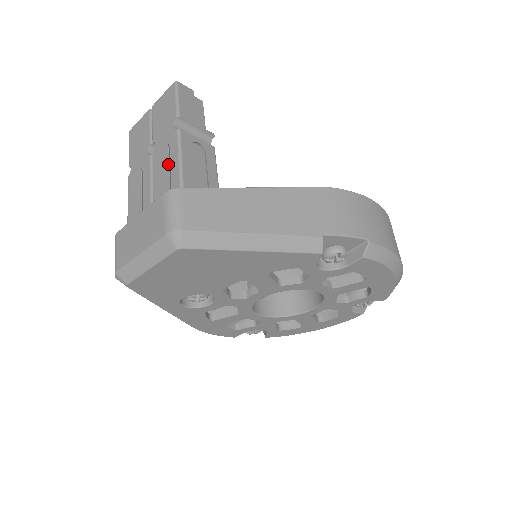
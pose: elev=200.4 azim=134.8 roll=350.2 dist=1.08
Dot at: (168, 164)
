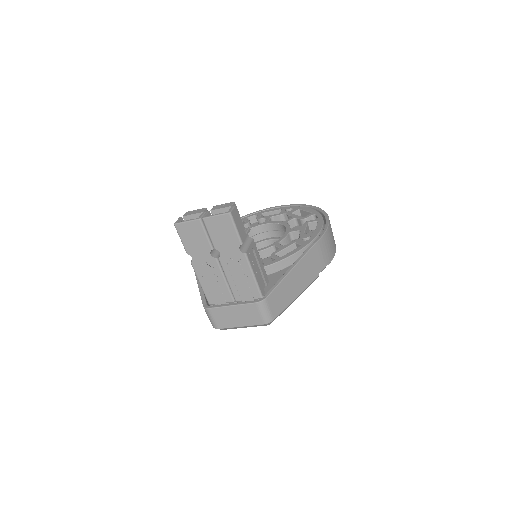
Dot at: (245, 277)
